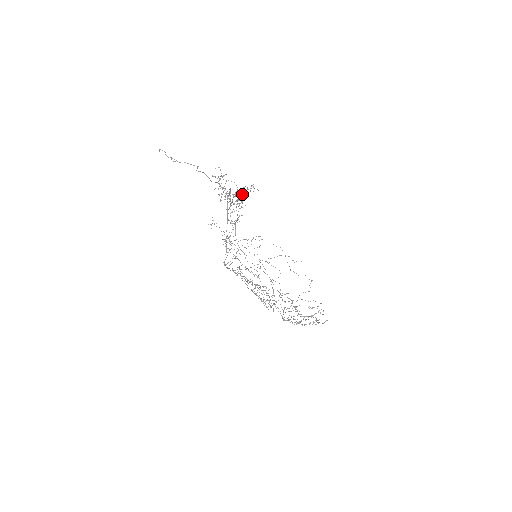
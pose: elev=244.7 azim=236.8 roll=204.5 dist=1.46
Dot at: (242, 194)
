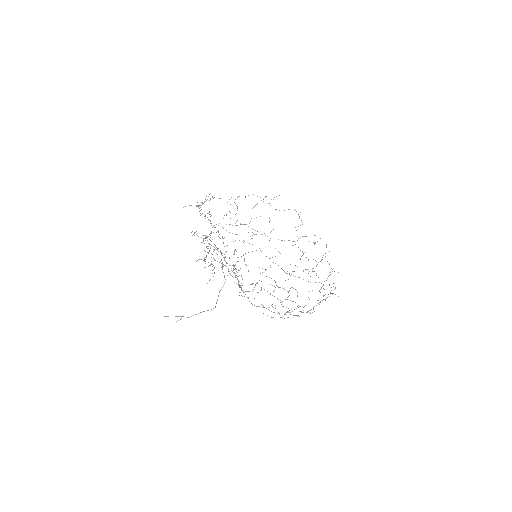
Dot at: occluded
